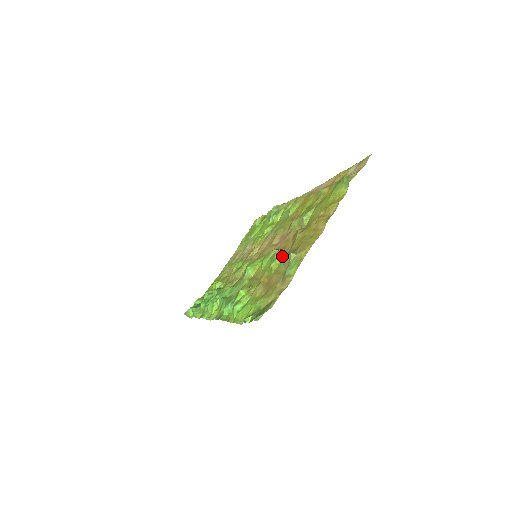
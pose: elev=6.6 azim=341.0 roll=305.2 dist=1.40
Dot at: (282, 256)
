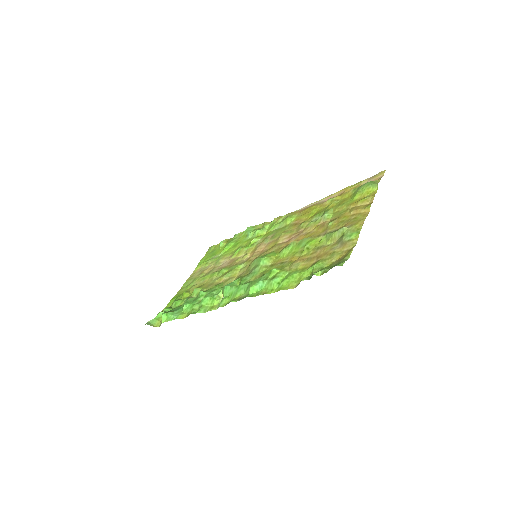
Dot at: (316, 239)
